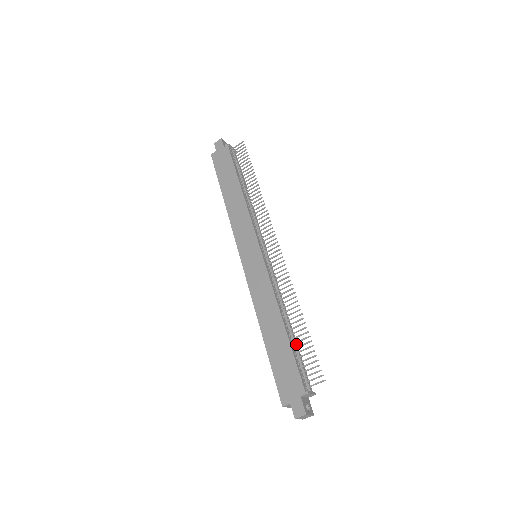
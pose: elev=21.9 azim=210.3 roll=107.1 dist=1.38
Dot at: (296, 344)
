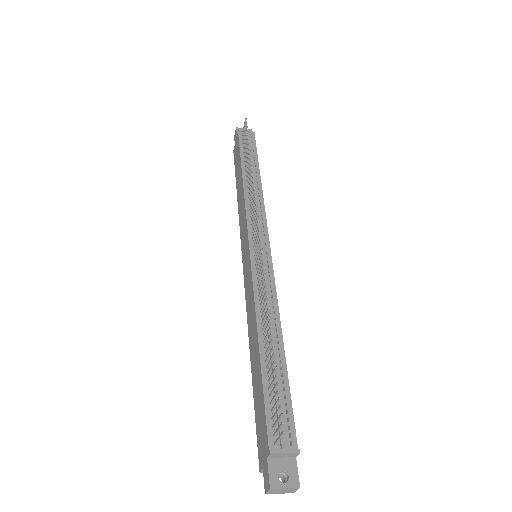
Dot at: (275, 373)
